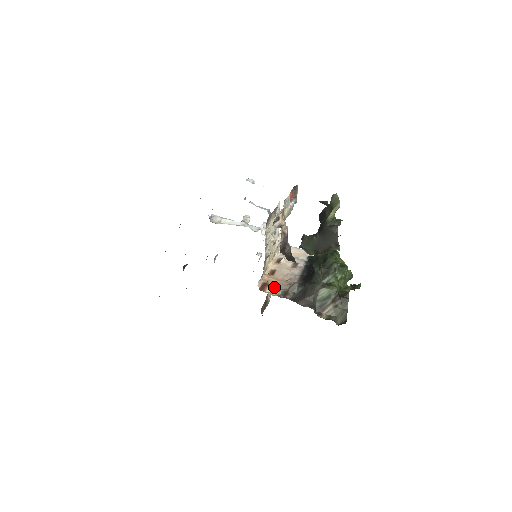
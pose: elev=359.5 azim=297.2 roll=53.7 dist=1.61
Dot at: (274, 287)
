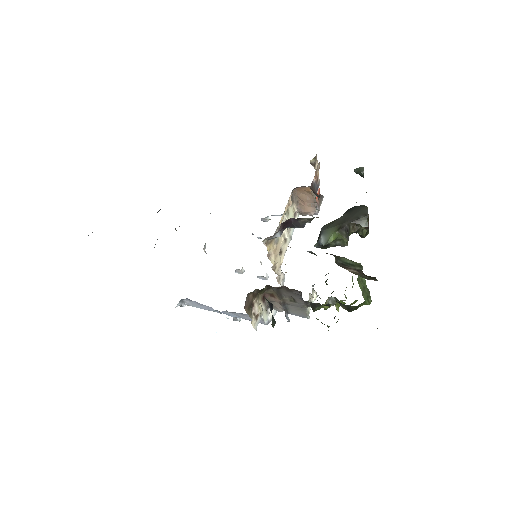
Dot at: occluded
